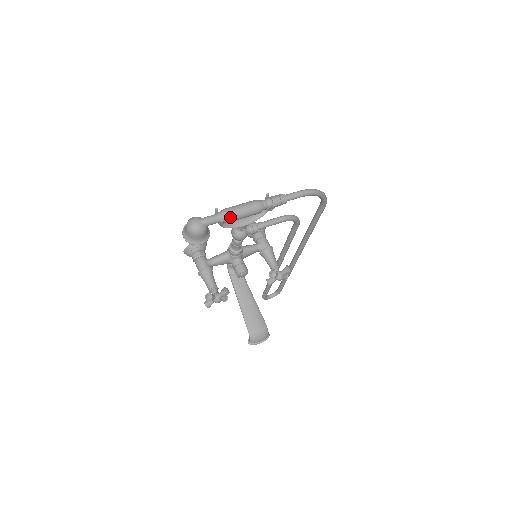
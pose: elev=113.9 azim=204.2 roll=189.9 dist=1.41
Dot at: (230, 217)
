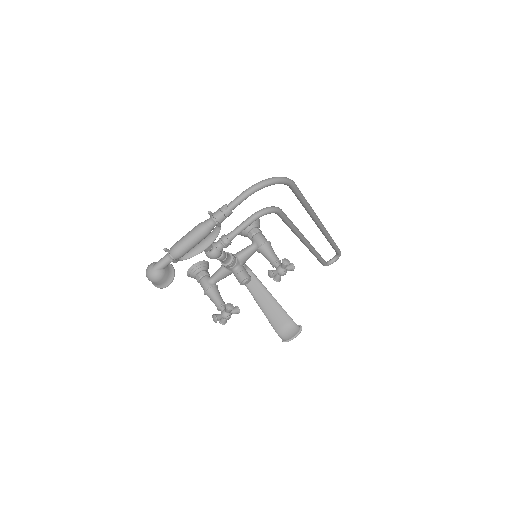
Dot at: (178, 253)
